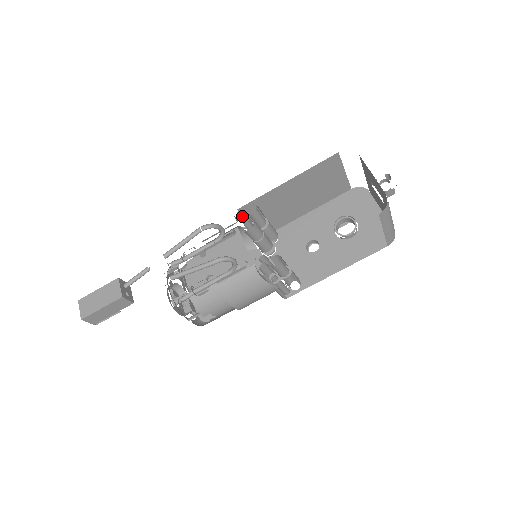
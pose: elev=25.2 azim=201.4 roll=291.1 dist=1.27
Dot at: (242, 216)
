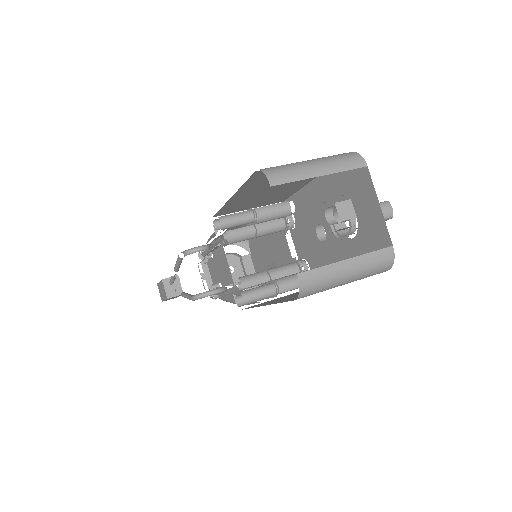
Dot at: occluded
